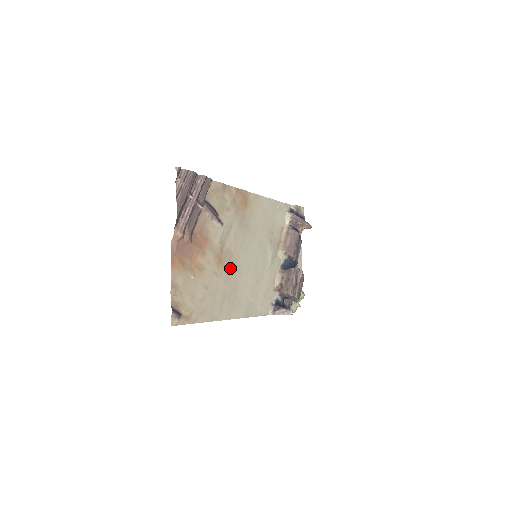
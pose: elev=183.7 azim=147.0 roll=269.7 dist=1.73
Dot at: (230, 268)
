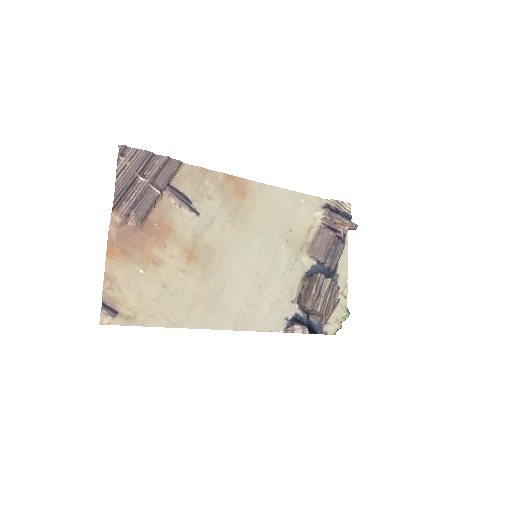
Dot at: (210, 267)
